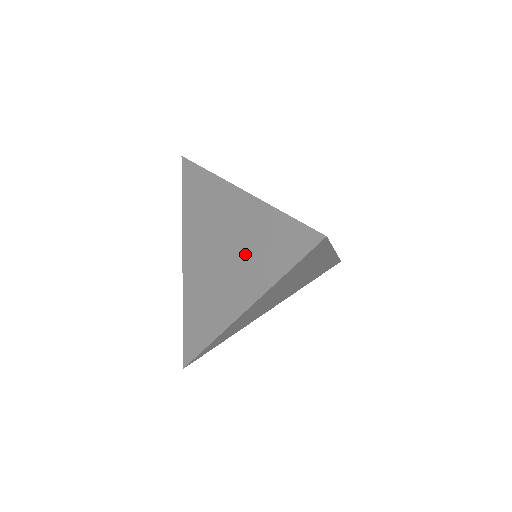
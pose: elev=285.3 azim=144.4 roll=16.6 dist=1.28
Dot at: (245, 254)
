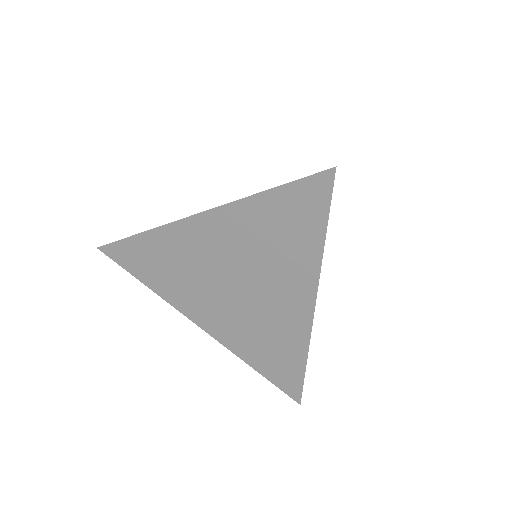
Dot at: (263, 261)
